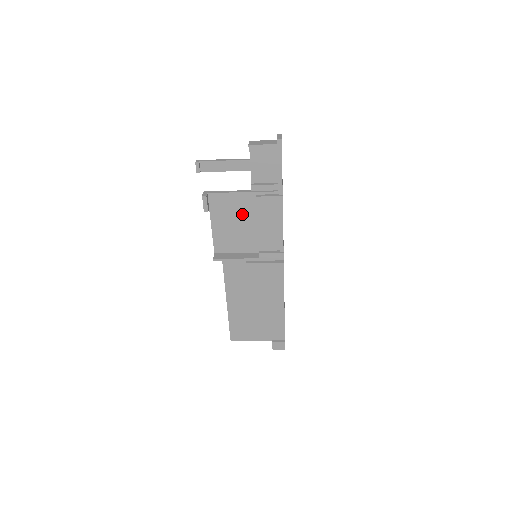
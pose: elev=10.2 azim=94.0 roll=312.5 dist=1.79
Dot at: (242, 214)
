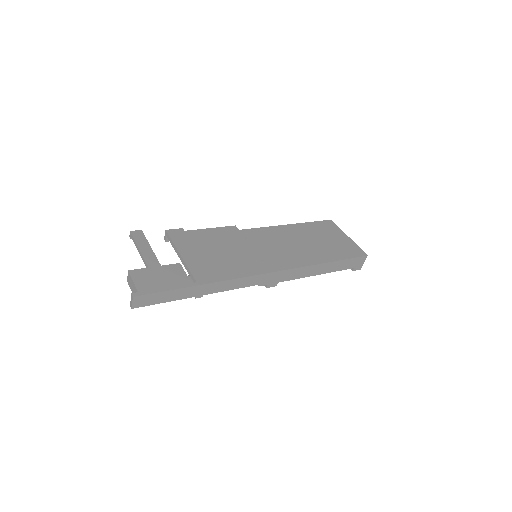
Dot at: occluded
